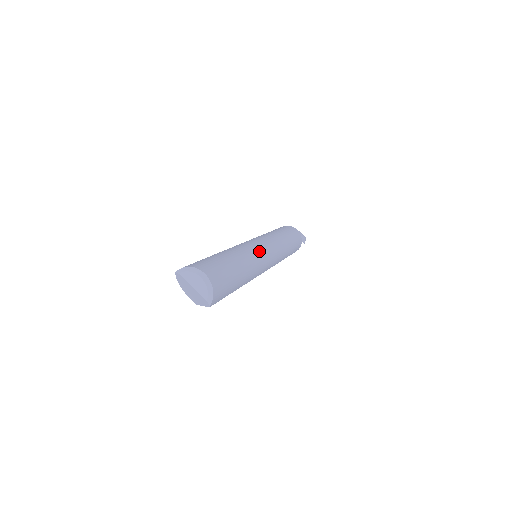
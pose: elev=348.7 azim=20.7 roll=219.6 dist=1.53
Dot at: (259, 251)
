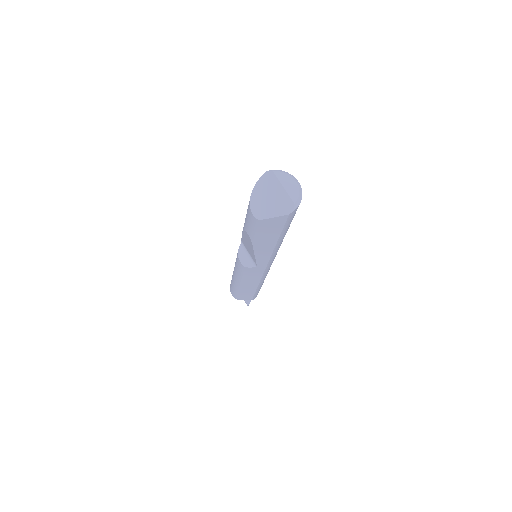
Dot at: occluded
